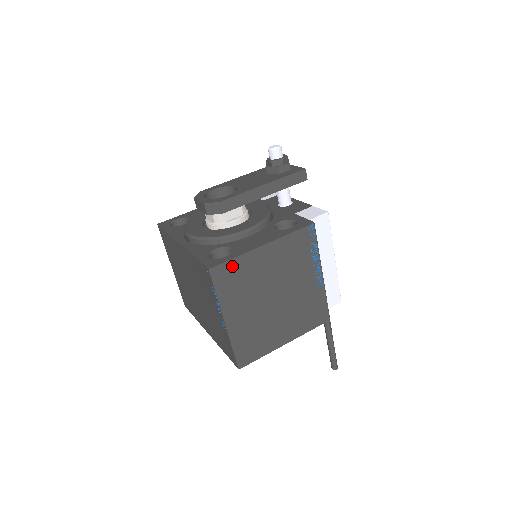
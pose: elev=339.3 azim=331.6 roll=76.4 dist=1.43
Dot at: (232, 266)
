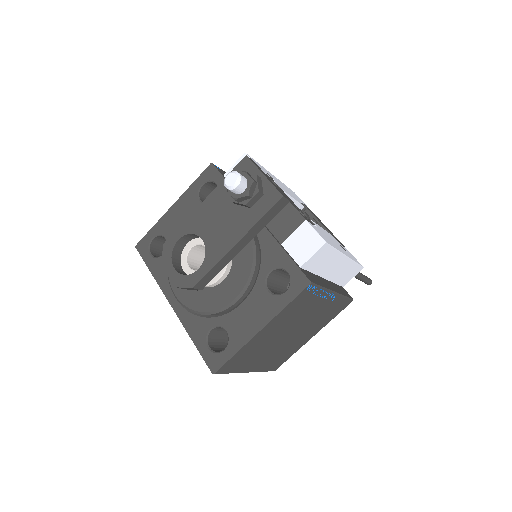
Dot at: (234, 358)
